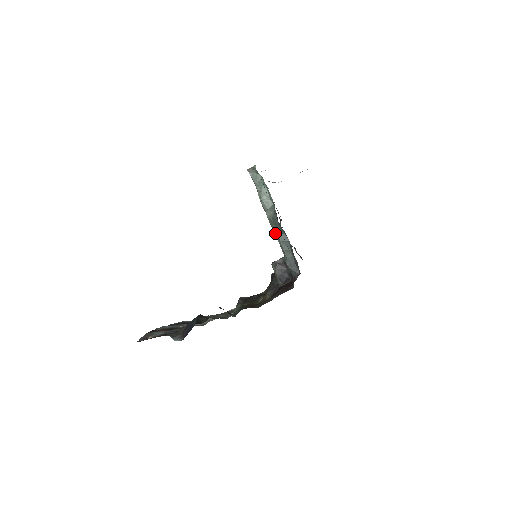
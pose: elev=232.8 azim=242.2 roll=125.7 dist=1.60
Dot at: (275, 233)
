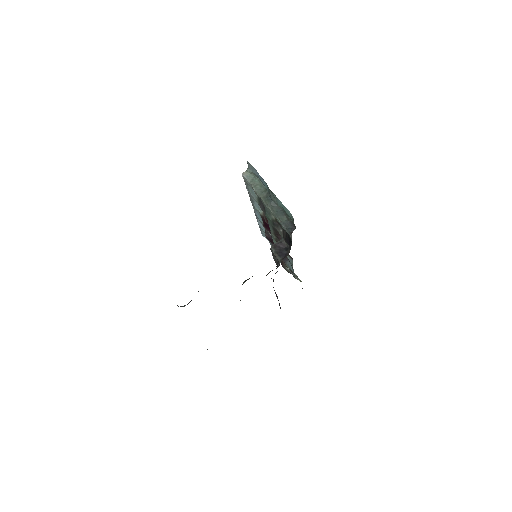
Dot at: (269, 207)
